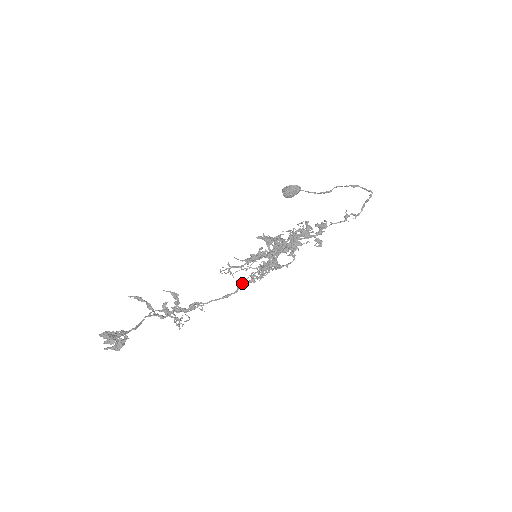
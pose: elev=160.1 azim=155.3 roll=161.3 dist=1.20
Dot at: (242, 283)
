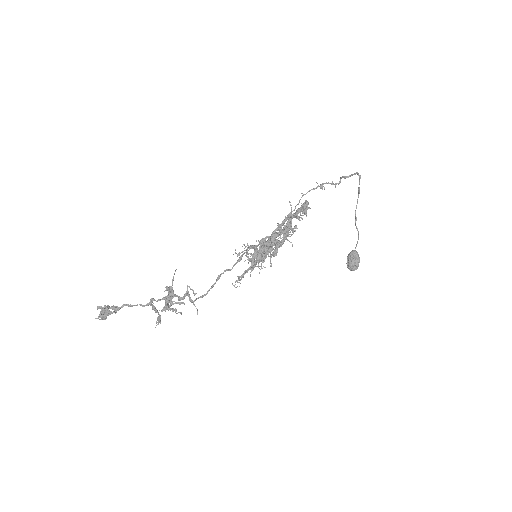
Dot at: (233, 266)
